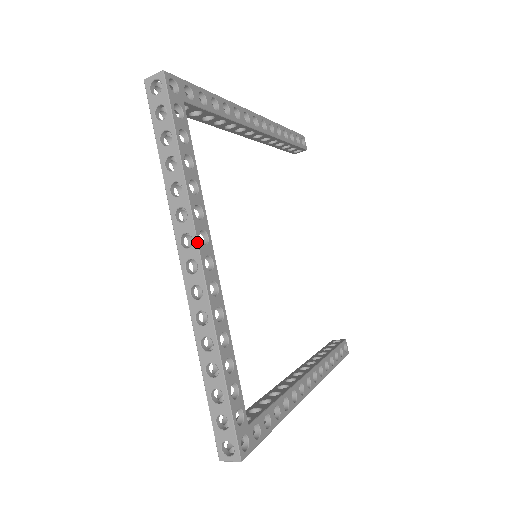
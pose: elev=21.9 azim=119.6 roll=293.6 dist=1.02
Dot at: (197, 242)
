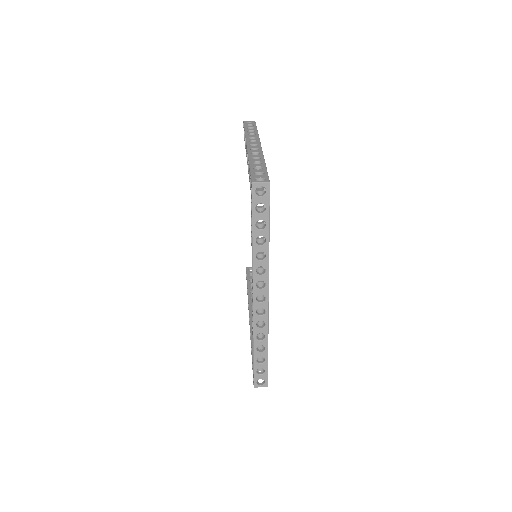
Dot at: occluded
